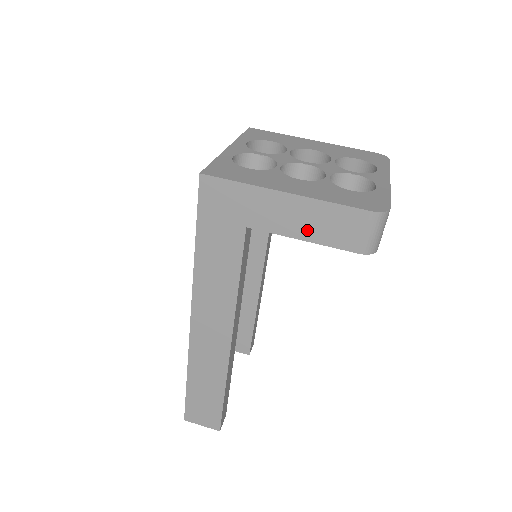
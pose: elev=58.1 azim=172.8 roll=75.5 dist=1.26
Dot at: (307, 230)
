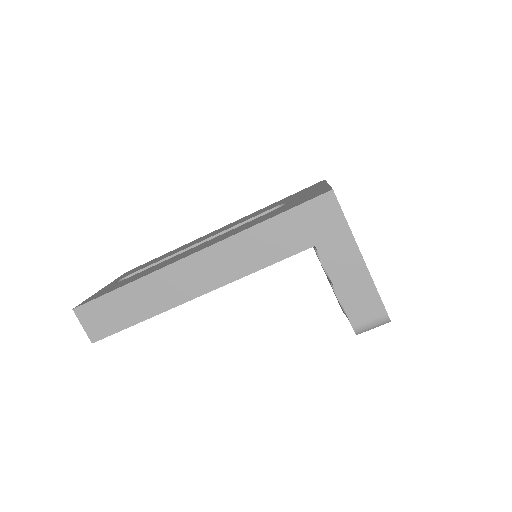
Dot at: (344, 286)
